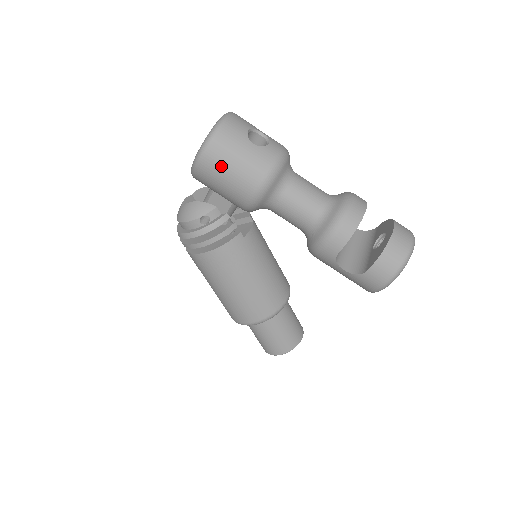
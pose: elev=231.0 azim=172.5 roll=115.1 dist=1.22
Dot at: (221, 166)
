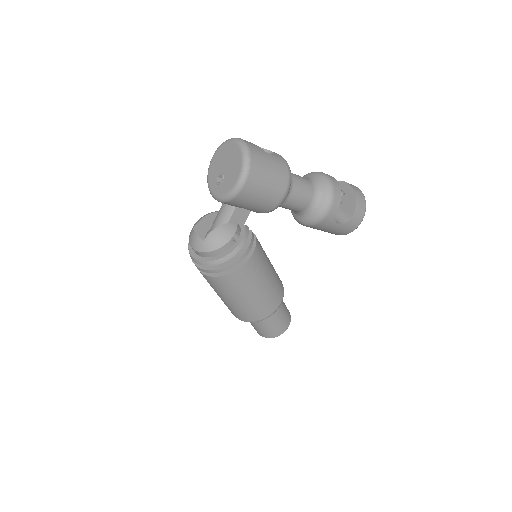
Dot at: (262, 178)
